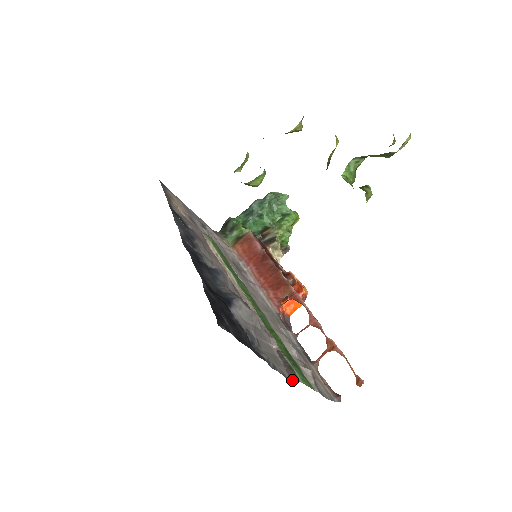
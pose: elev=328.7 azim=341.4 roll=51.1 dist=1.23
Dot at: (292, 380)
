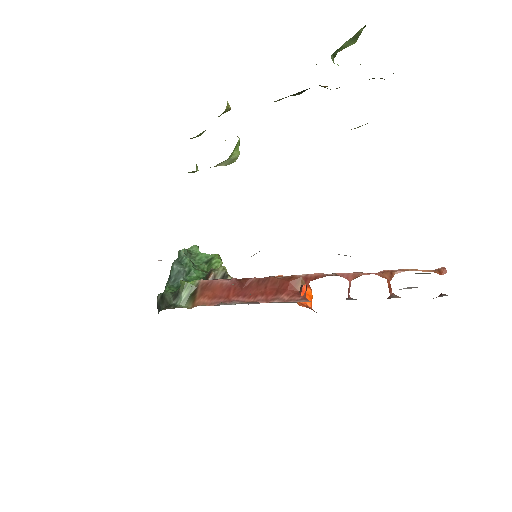
Dot at: occluded
